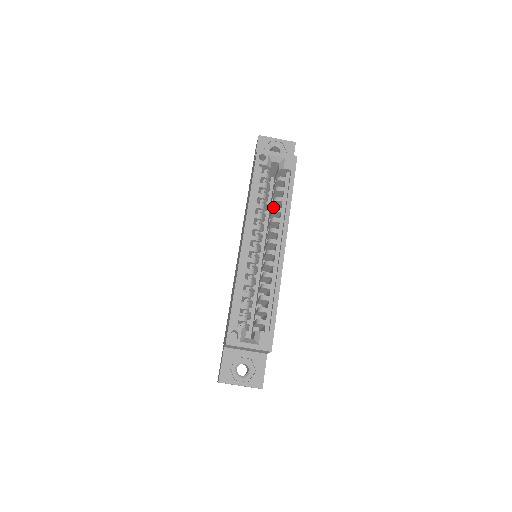
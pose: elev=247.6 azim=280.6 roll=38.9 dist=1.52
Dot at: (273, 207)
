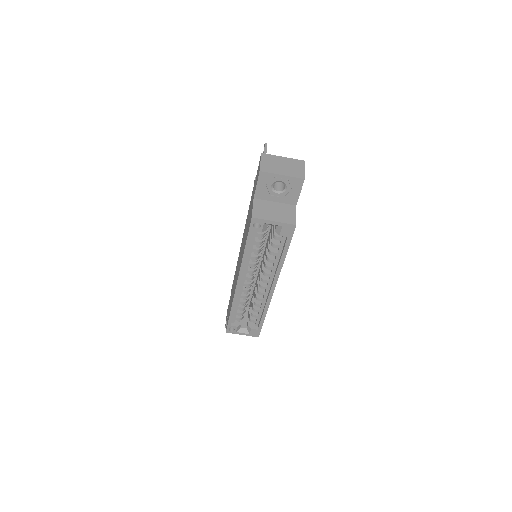
Dot at: (267, 257)
